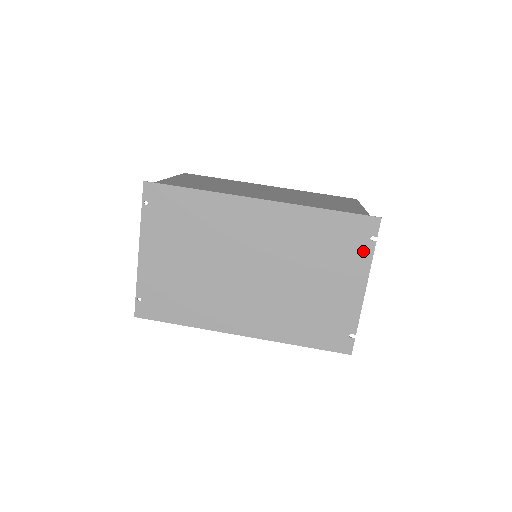
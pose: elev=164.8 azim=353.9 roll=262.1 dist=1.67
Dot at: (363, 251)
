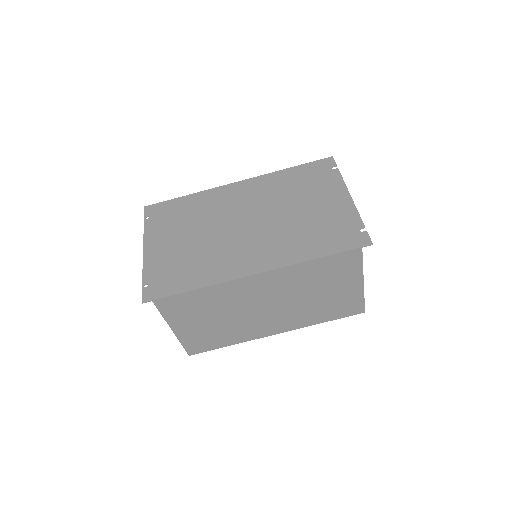
Dot at: (332, 177)
